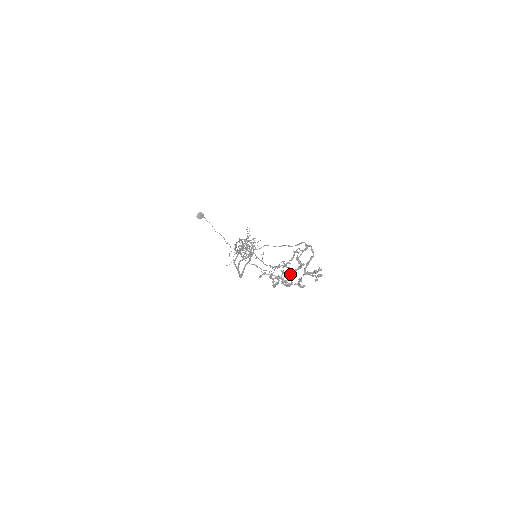
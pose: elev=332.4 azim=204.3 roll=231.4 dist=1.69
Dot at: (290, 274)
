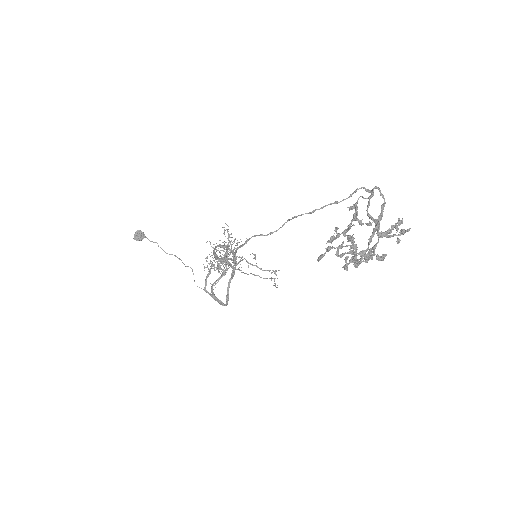
Dot at: occluded
